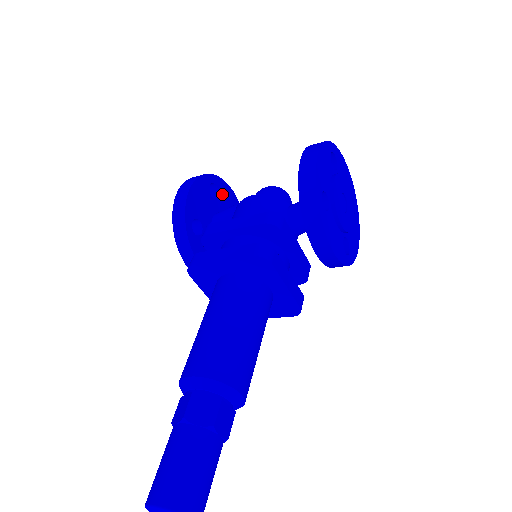
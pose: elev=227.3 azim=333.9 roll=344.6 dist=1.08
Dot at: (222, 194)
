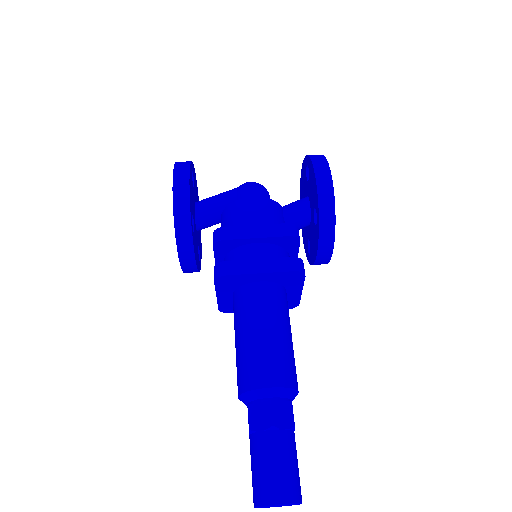
Dot at: (194, 180)
